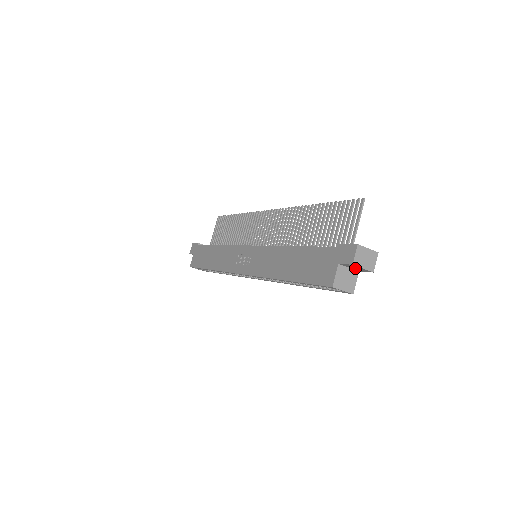
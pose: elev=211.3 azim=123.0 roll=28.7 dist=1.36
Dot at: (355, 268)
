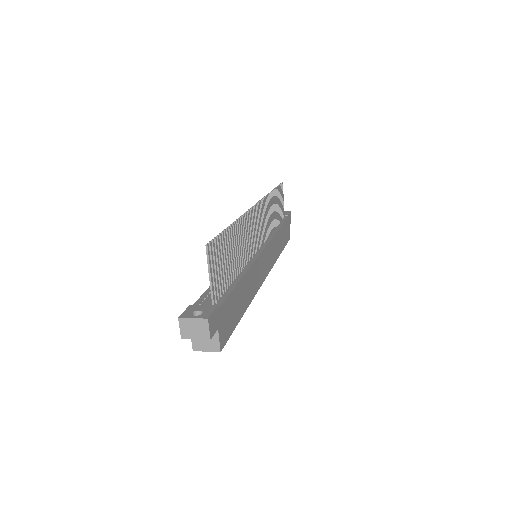
Dot at: occluded
